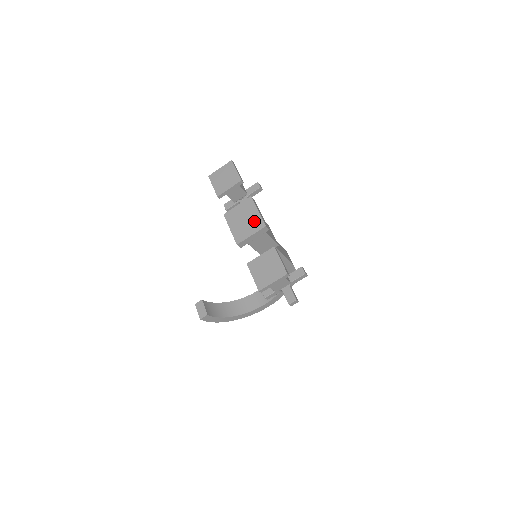
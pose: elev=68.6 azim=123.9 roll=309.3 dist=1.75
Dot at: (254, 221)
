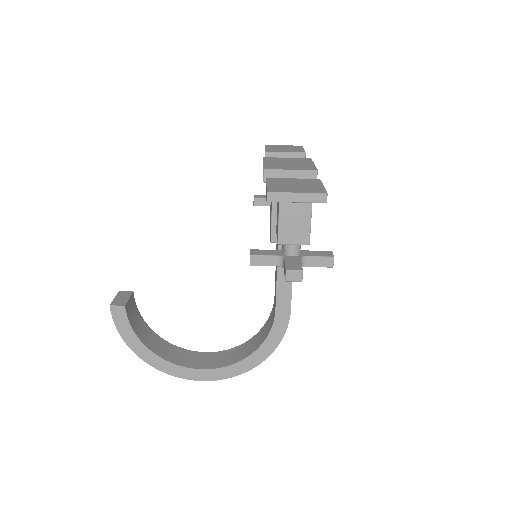
Dot at: (303, 165)
